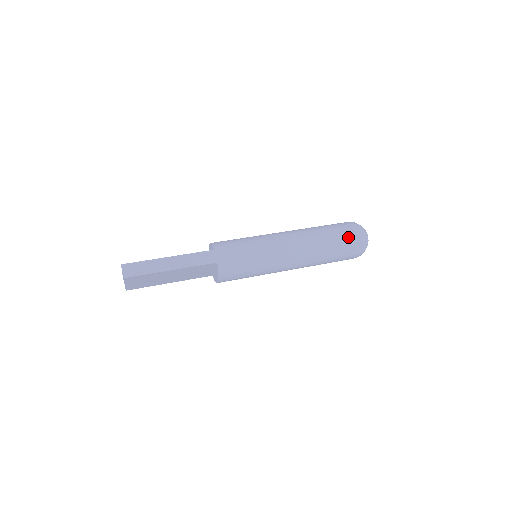
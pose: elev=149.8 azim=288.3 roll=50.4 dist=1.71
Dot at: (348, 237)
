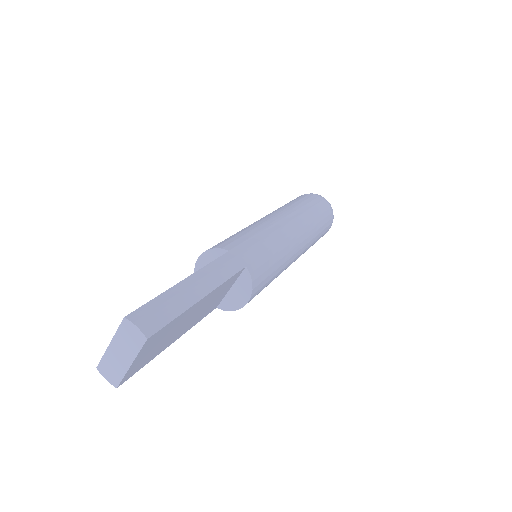
Dot at: (322, 205)
